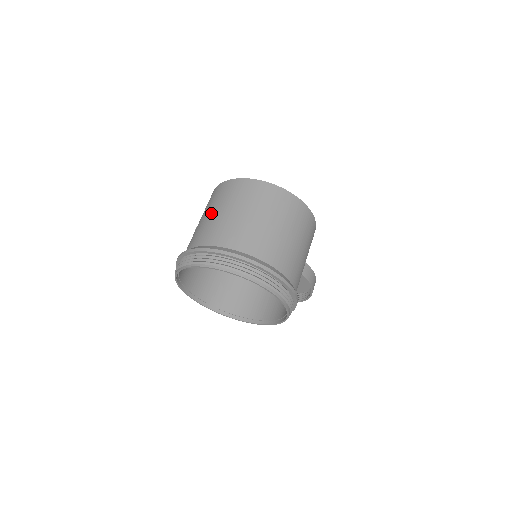
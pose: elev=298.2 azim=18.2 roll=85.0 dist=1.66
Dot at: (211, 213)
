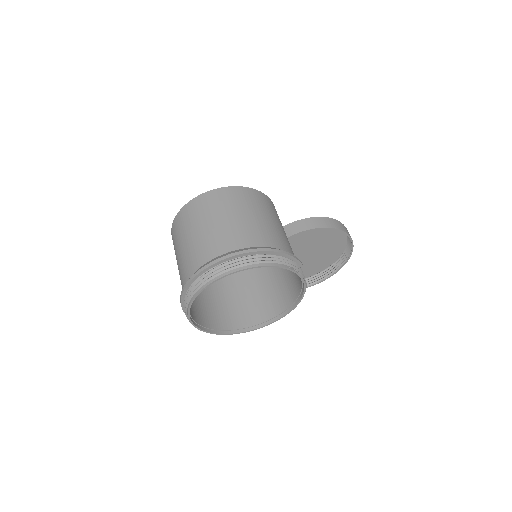
Dot at: occluded
